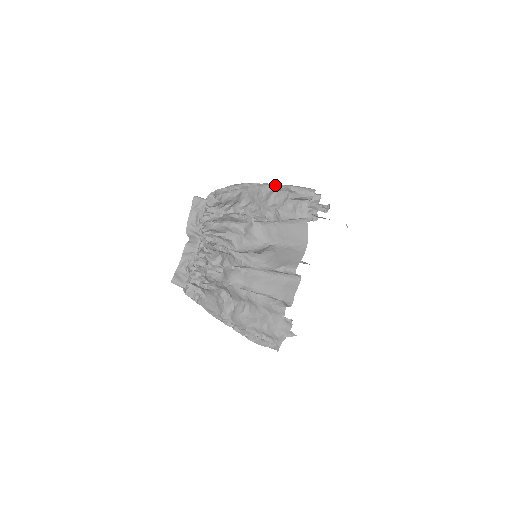
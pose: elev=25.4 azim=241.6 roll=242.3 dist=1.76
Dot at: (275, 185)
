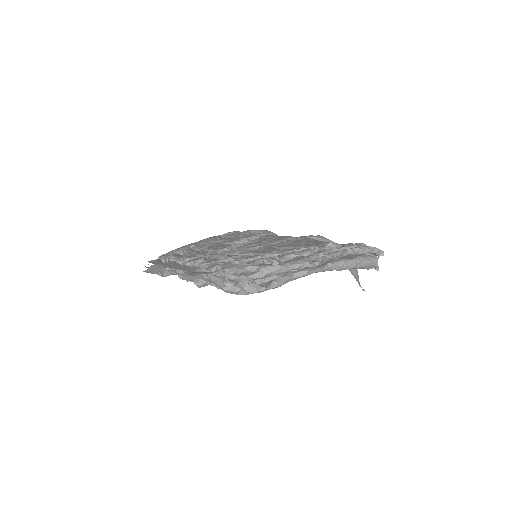
Dot at: (330, 270)
